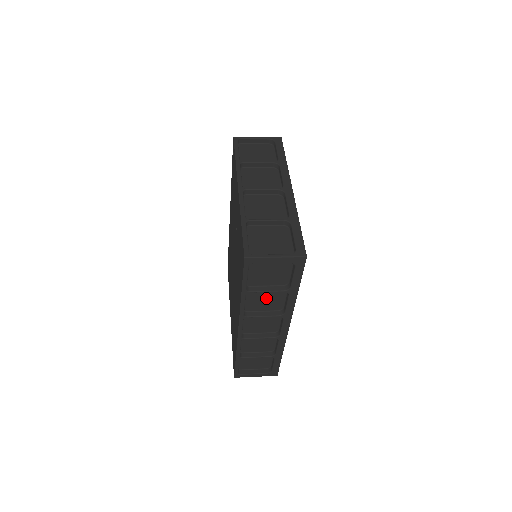
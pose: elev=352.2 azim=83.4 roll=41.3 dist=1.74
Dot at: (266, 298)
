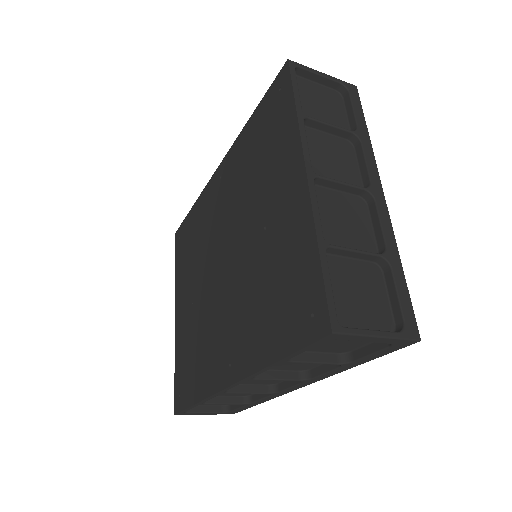
Dot at: occluded
